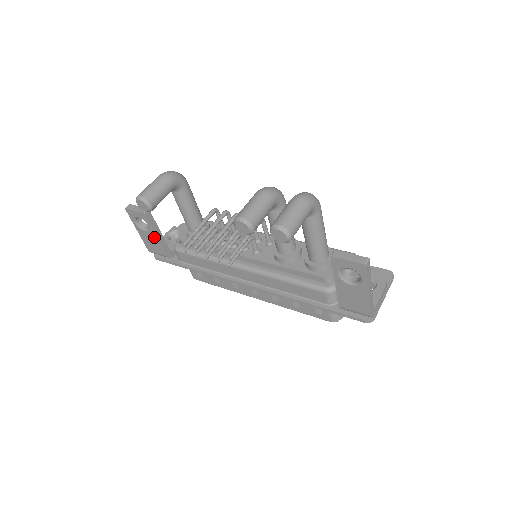
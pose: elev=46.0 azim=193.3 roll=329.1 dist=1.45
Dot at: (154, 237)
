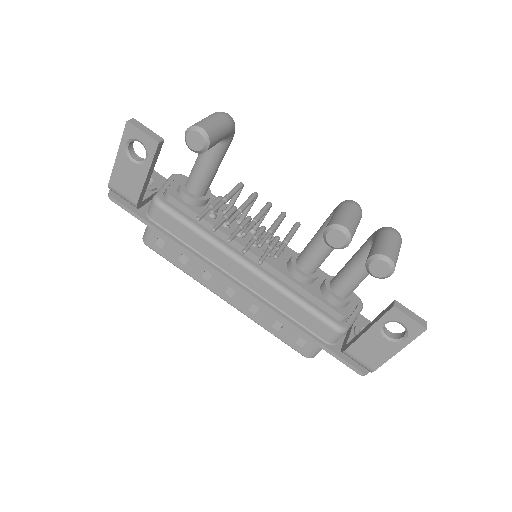
Dot at: (141, 175)
